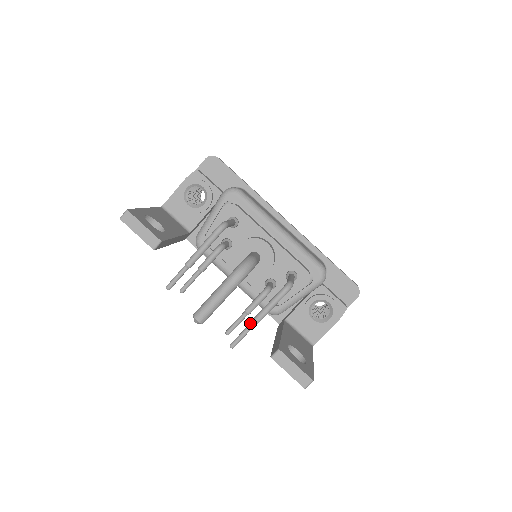
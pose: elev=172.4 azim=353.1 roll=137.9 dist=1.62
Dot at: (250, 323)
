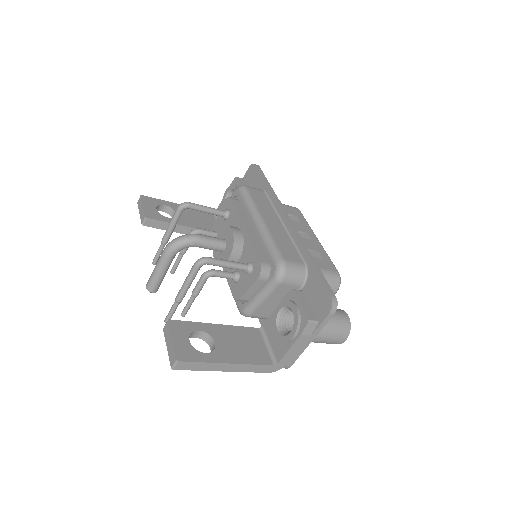
Dot at: (176, 297)
